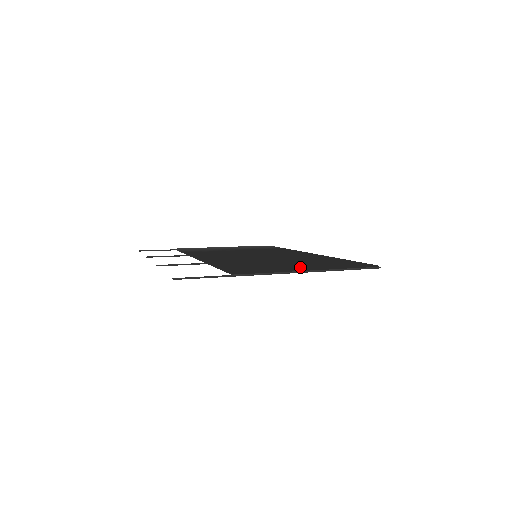
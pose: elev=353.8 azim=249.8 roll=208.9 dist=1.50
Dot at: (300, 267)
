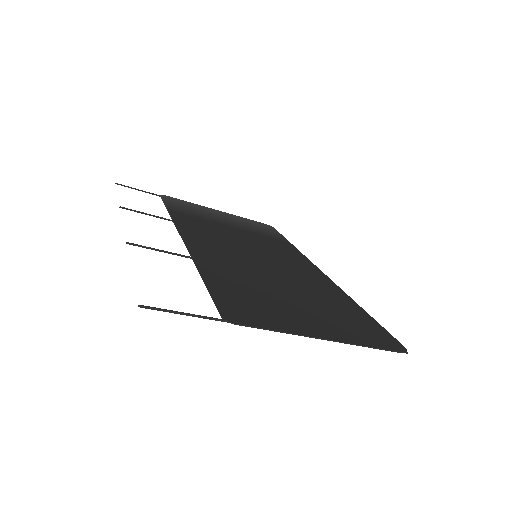
Dot at: (311, 321)
